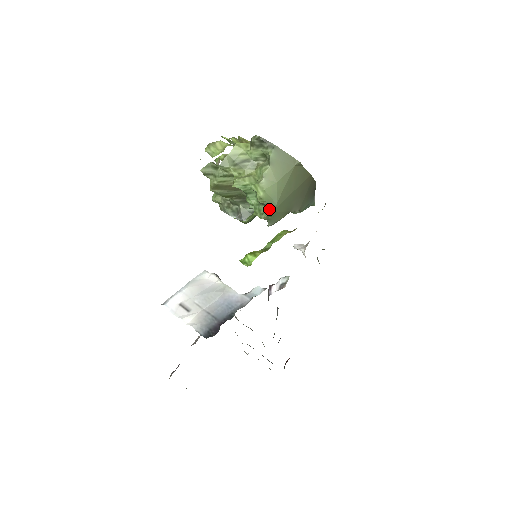
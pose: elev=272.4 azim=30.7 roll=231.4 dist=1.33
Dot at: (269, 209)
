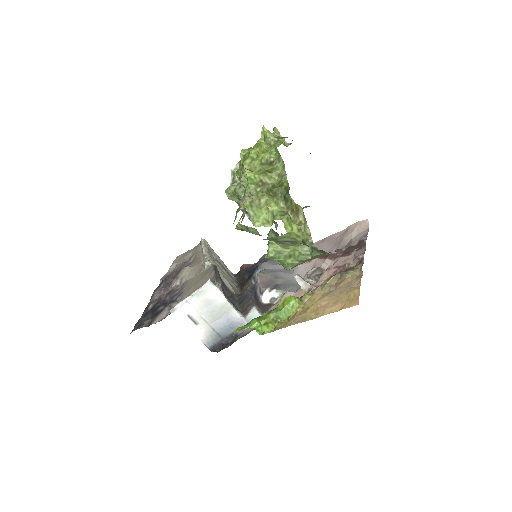
Dot at: occluded
